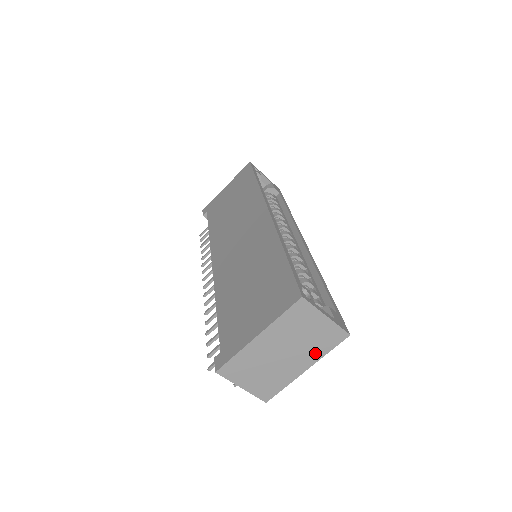
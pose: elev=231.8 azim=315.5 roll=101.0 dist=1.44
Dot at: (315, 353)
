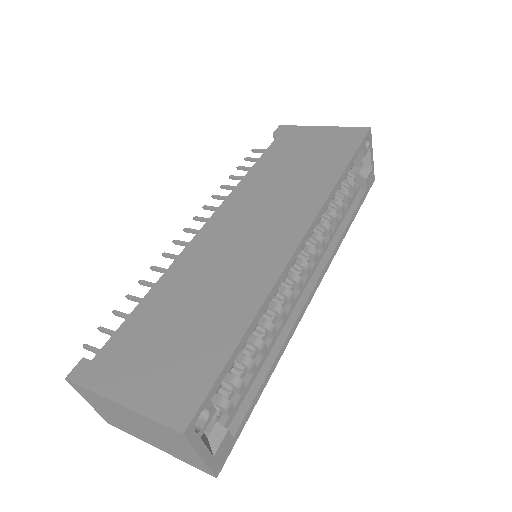
Dot at: (173, 452)
